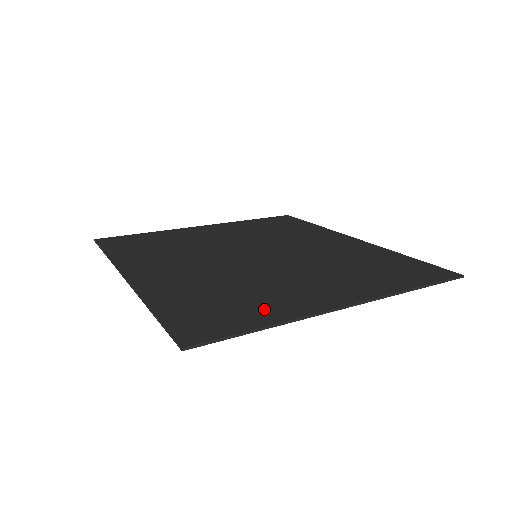
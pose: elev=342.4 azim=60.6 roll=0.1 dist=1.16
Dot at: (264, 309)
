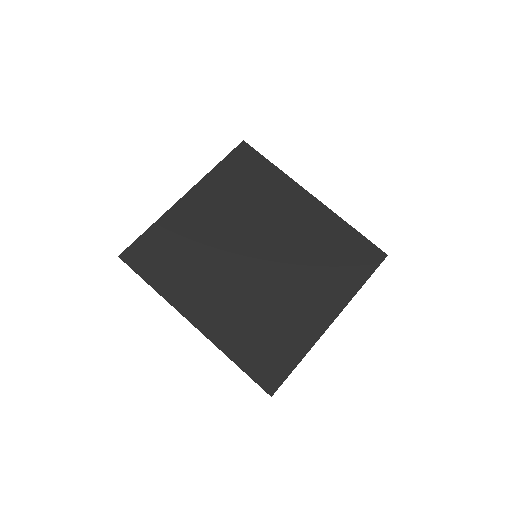
Dot at: (293, 342)
